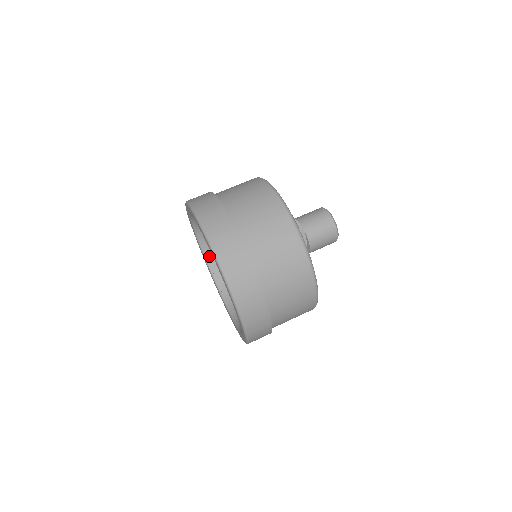
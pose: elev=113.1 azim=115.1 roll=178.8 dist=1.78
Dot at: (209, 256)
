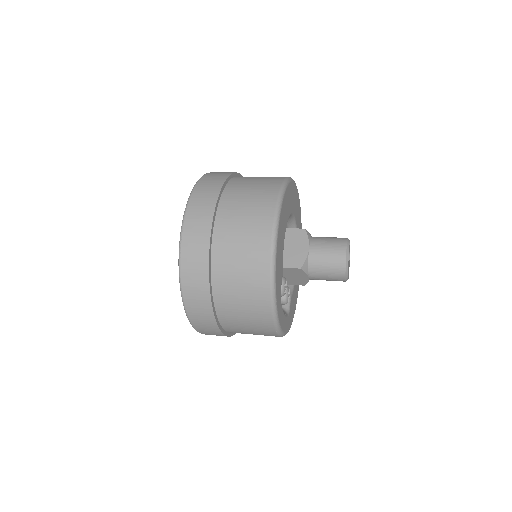
Dot at: occluded
